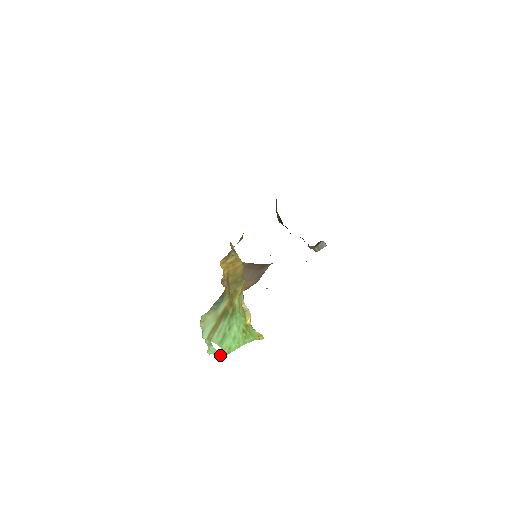
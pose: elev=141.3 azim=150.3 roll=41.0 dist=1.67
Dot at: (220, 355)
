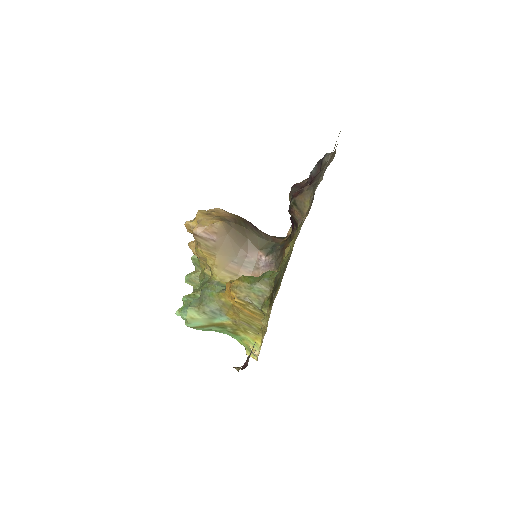
Dot at: occluded
